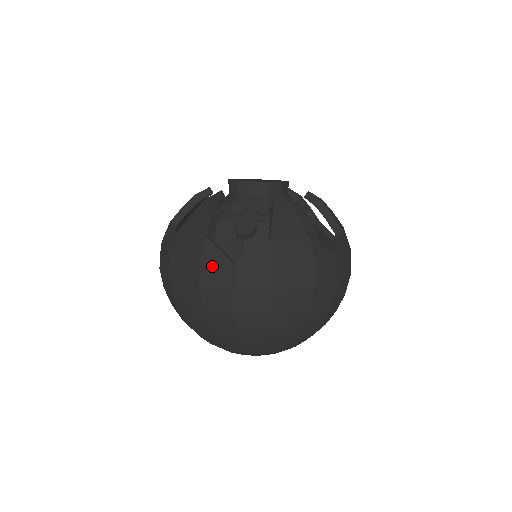
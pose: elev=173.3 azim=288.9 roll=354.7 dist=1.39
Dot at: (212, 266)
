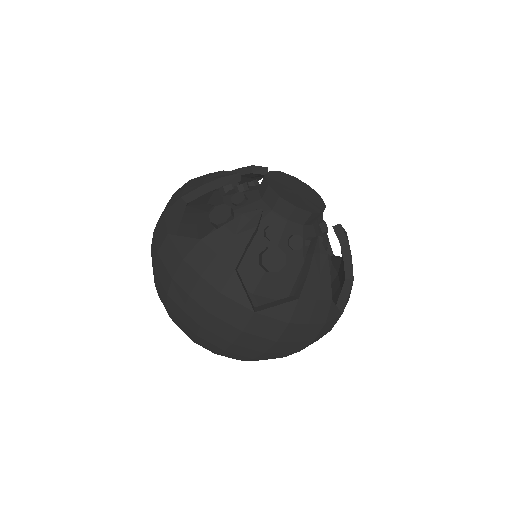
Dot at: (230, 304)
